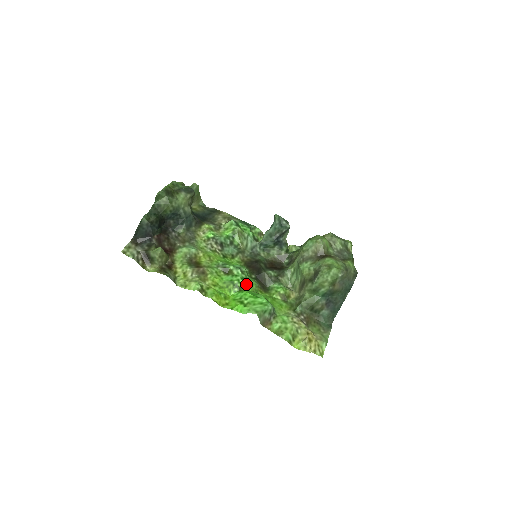
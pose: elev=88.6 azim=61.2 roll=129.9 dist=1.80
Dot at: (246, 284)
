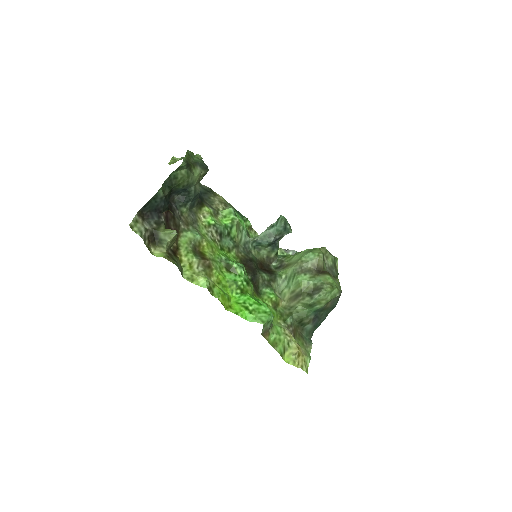
Dot at: (247, 286)
